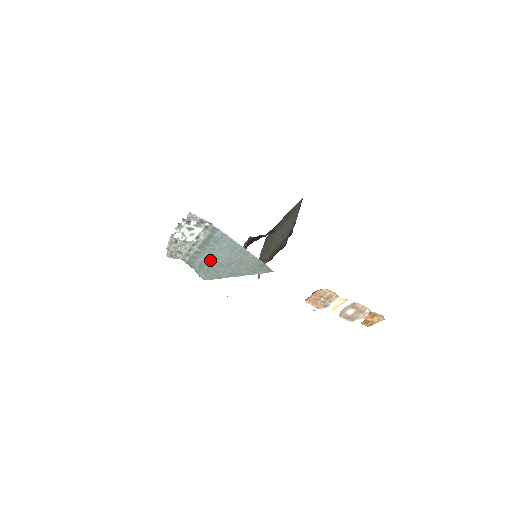
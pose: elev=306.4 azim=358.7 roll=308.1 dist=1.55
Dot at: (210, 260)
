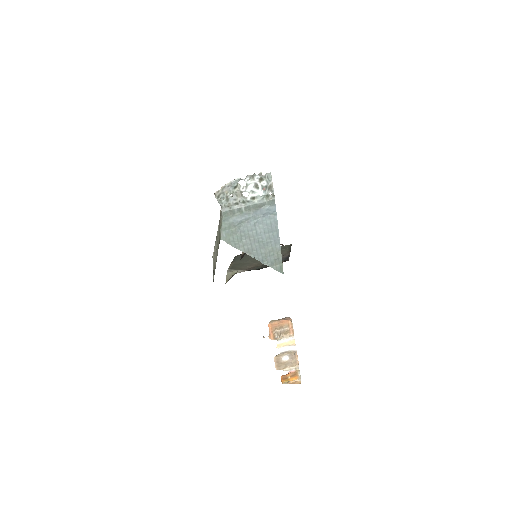
Dot at: (243, 225)
